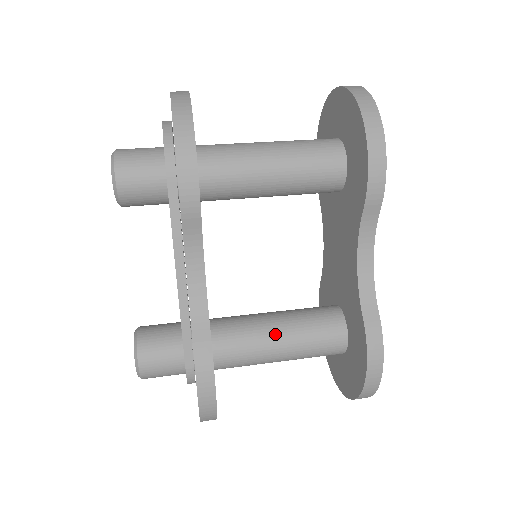
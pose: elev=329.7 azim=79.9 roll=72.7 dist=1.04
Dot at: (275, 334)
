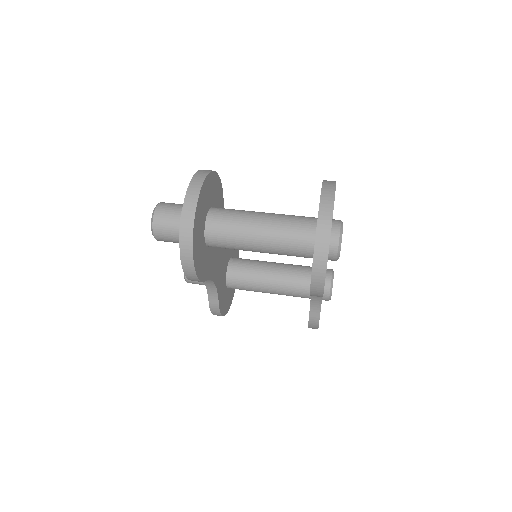
Dot at: (265, 288)
